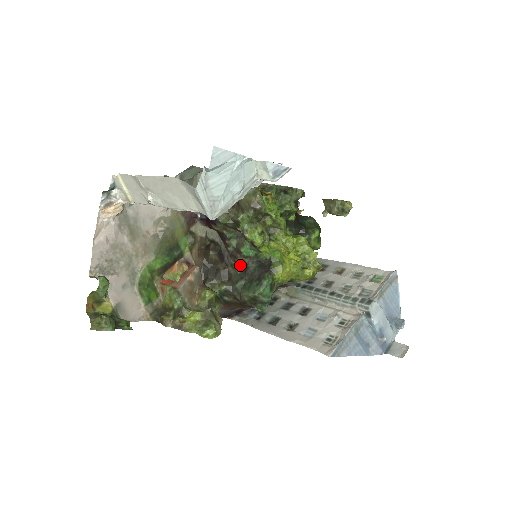
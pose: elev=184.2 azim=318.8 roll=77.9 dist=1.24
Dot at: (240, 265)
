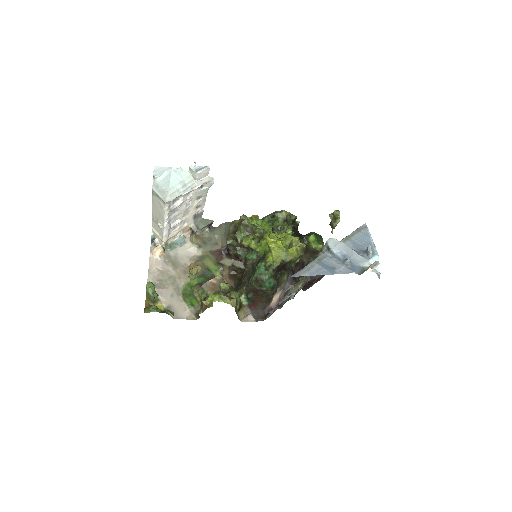
Dot at: (250, 268)
